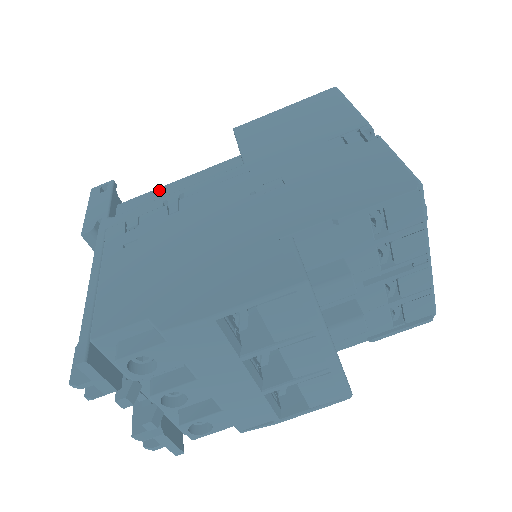
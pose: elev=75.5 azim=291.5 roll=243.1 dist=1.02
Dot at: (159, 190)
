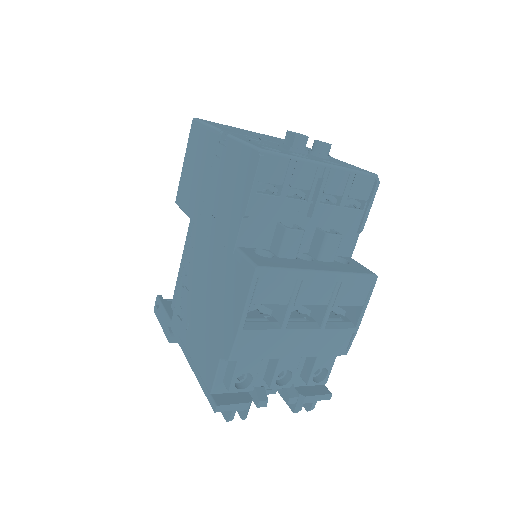
Dot at: (178, 278)
